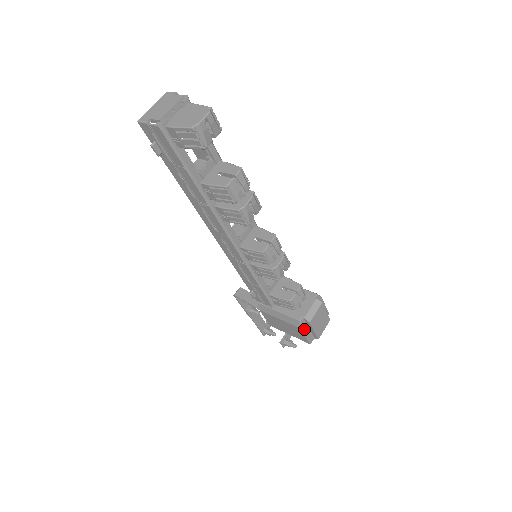
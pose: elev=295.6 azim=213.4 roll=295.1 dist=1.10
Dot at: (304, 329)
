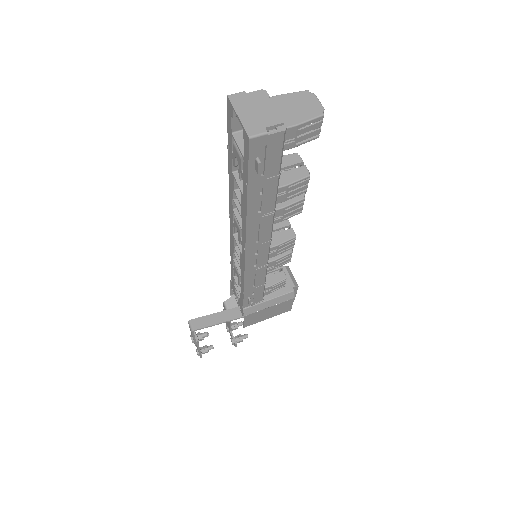
Dot at: (293, 298)
